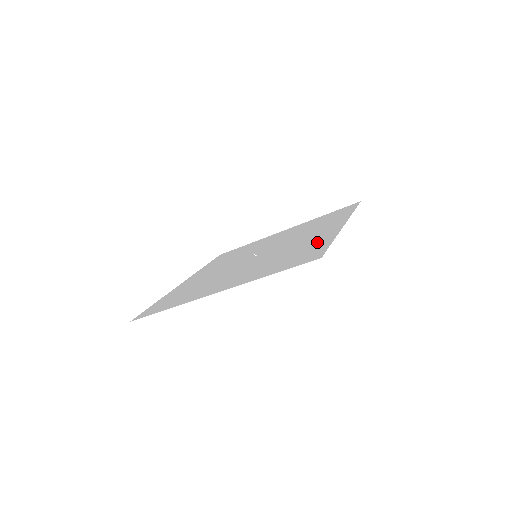
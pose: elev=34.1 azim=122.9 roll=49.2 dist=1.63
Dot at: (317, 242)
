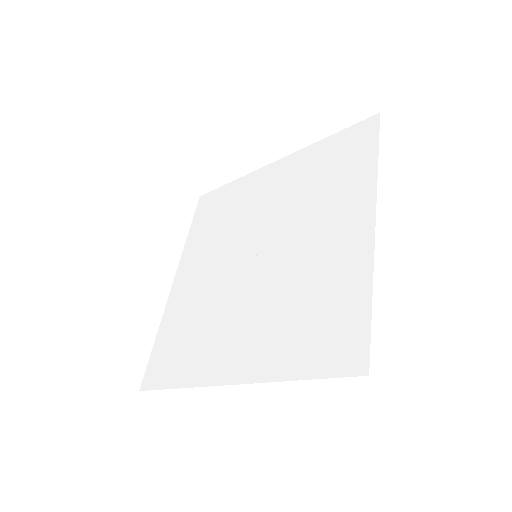
Dot at: (344, 281)
